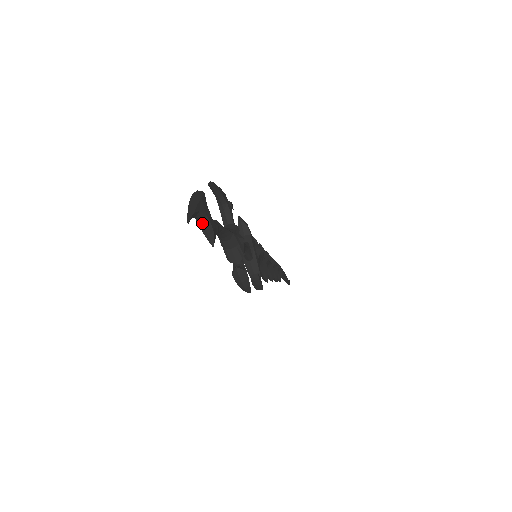
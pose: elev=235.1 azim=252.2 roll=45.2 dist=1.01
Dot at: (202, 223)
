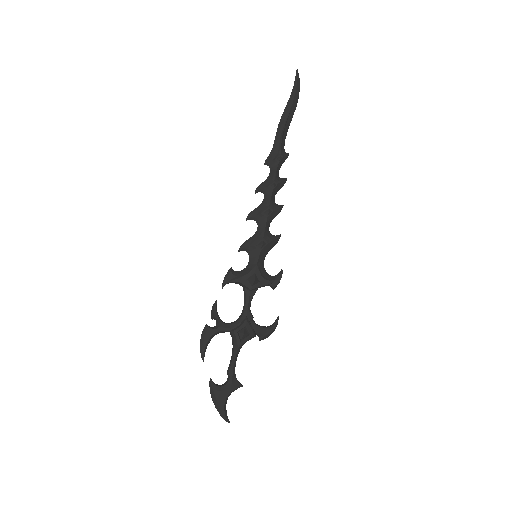
Dot at: occluded
